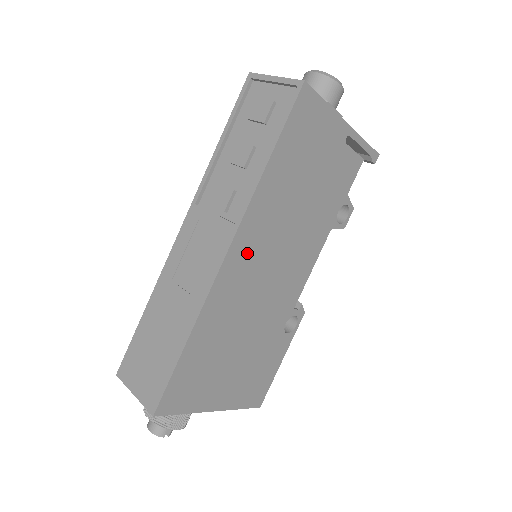
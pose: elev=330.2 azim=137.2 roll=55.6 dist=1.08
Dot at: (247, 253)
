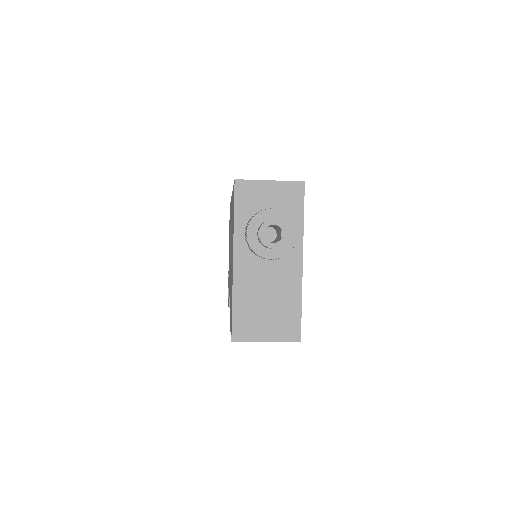
Dot at: occluded
